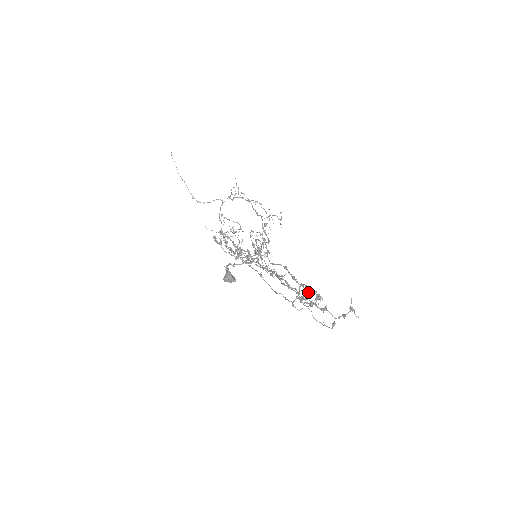
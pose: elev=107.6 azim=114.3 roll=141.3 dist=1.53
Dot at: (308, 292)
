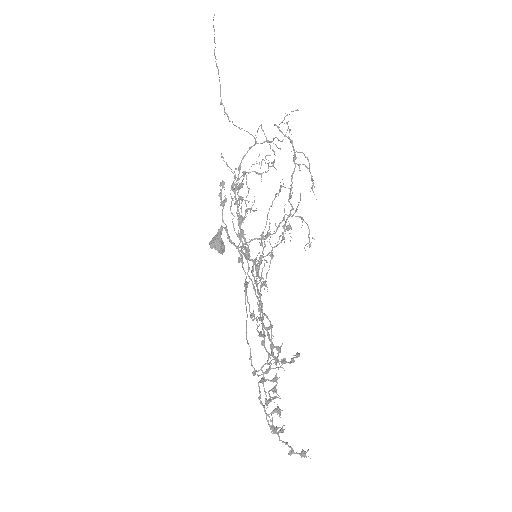
Dot at: occluded
